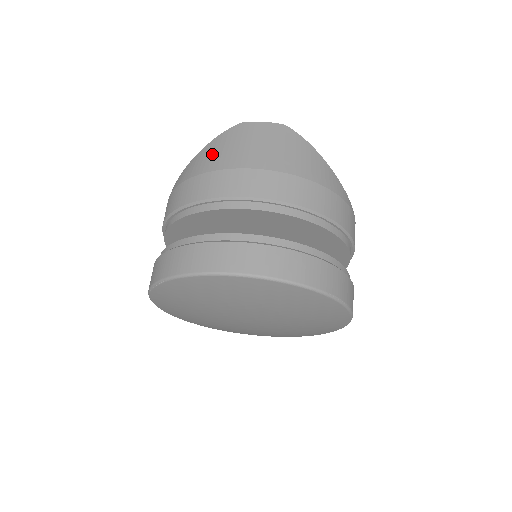
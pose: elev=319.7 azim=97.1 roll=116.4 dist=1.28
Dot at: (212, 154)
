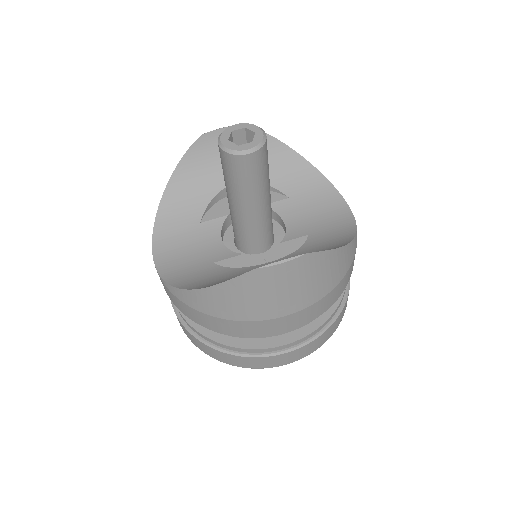
Dot at: (231, 303)
